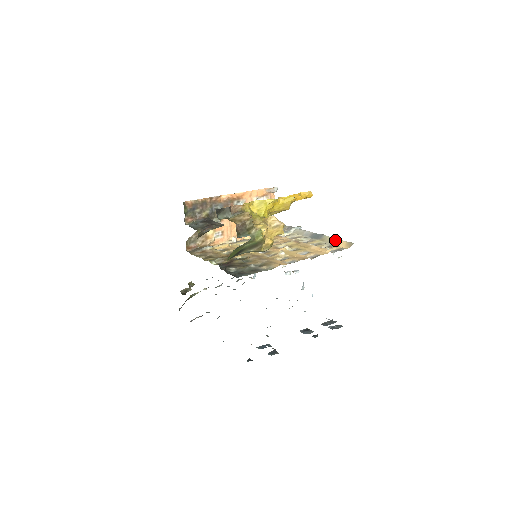
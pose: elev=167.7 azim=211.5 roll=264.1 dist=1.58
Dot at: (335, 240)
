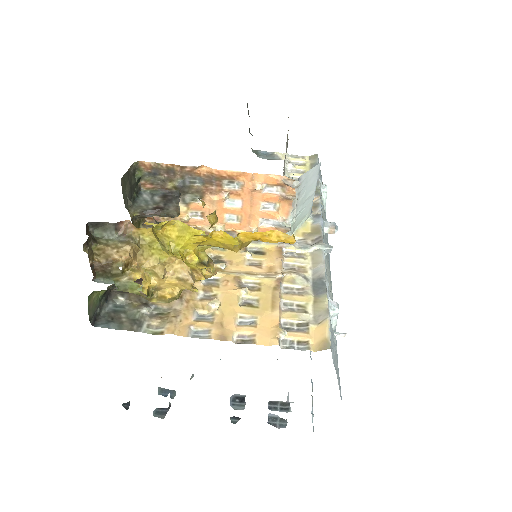
Dot at: (323, 317)
